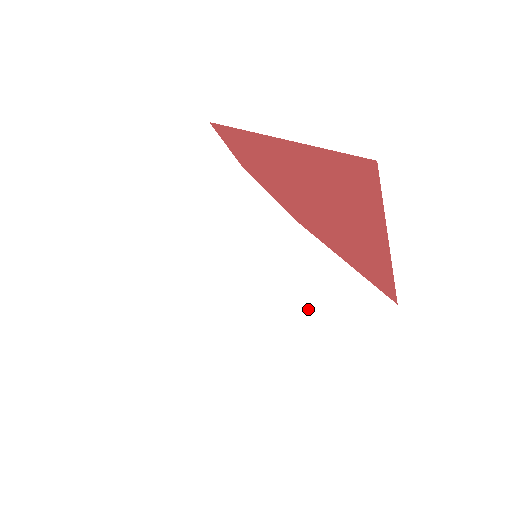
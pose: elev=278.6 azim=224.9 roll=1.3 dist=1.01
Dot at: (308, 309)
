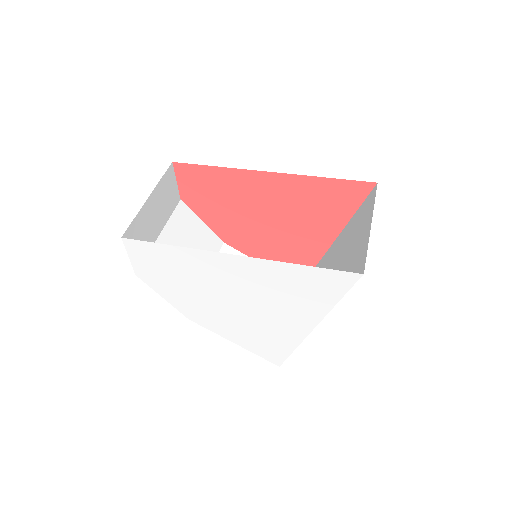
Dot at: occluded
